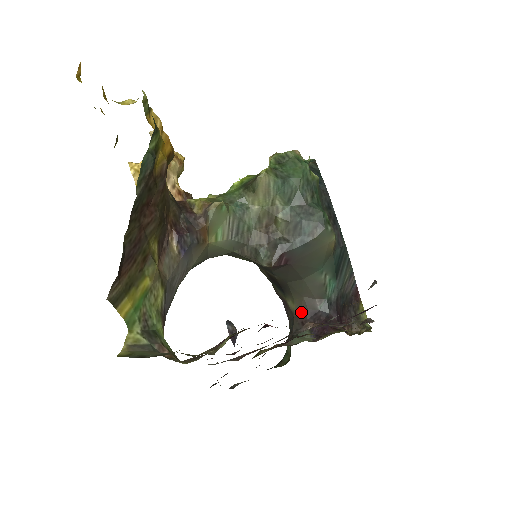
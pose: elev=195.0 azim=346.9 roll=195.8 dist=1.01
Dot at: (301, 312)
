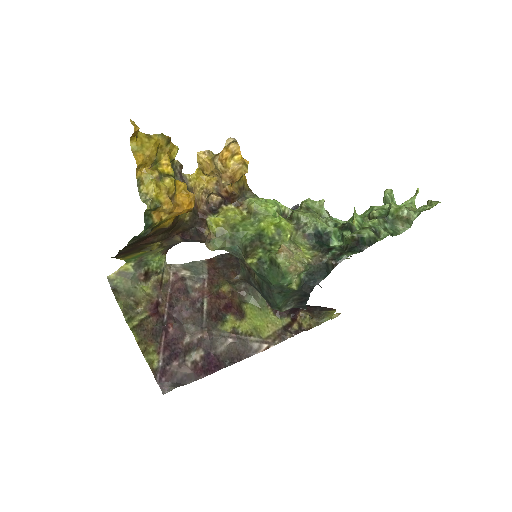
Dot at: occluded
